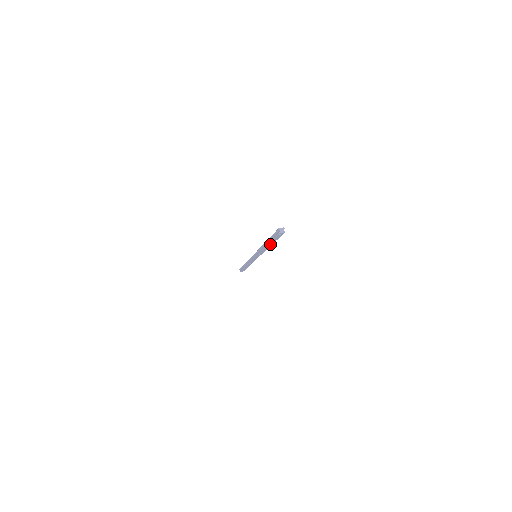
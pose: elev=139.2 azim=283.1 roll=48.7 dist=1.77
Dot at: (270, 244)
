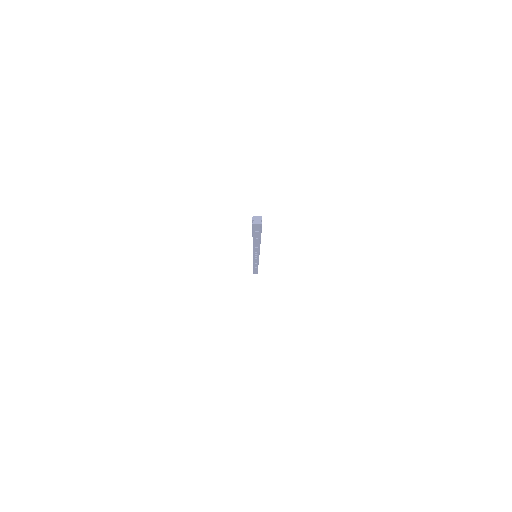
Dot at: (257, 241)
